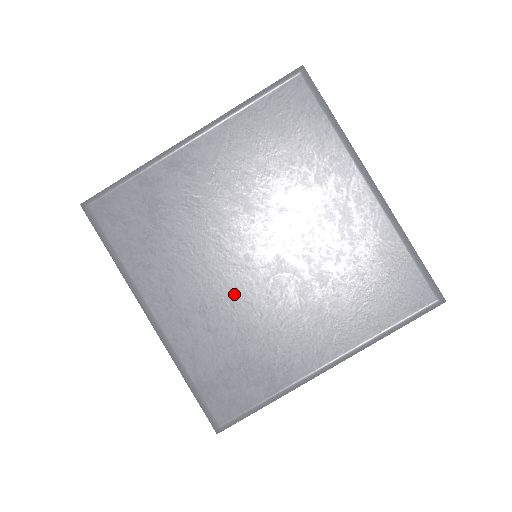
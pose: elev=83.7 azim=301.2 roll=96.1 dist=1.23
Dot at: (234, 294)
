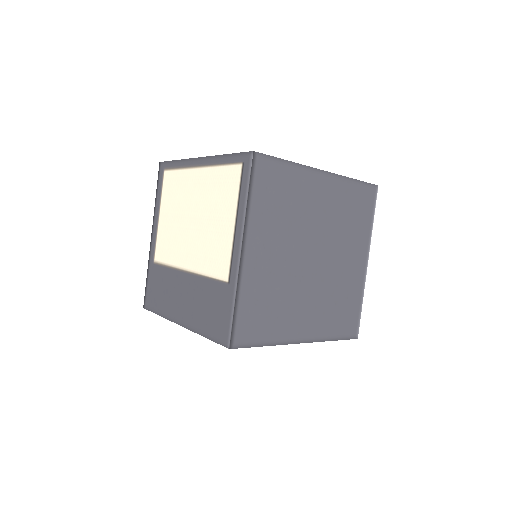
Dot at: (319, 287)
